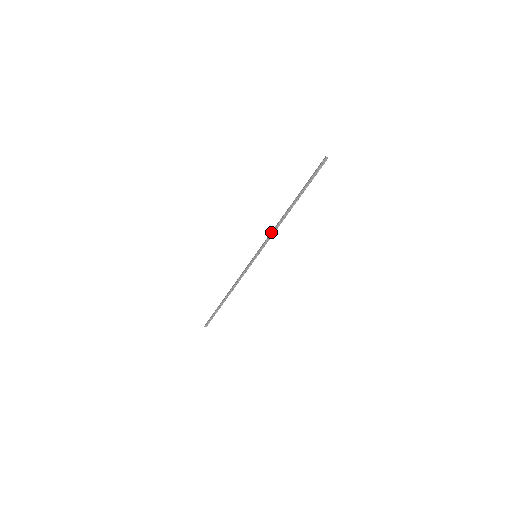
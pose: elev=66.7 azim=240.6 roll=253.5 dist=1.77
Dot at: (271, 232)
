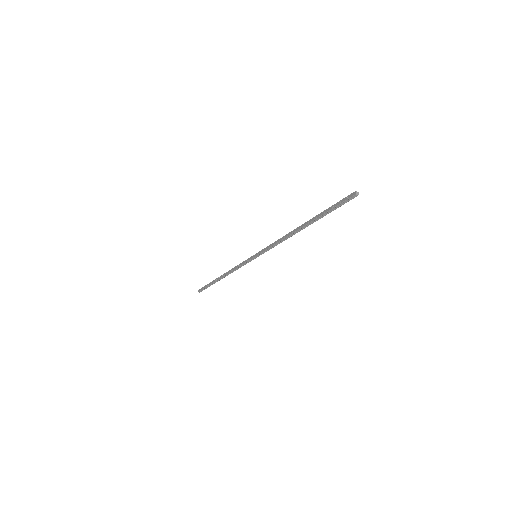
Dot at: (275, 242)
